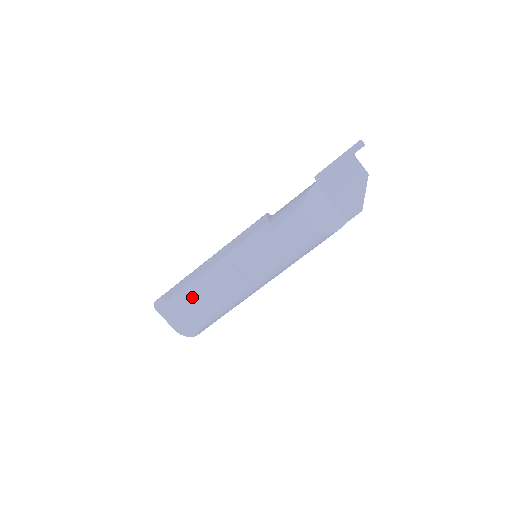
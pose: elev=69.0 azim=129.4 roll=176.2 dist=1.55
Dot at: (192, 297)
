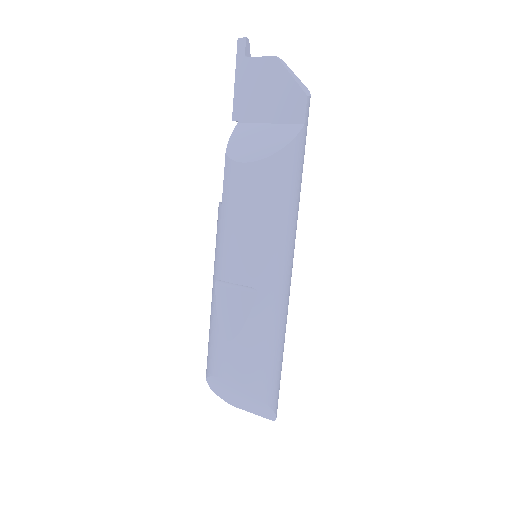
Dot at: (213, 354)
